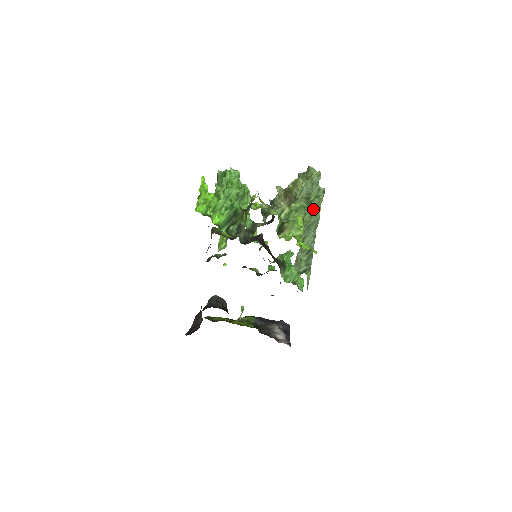
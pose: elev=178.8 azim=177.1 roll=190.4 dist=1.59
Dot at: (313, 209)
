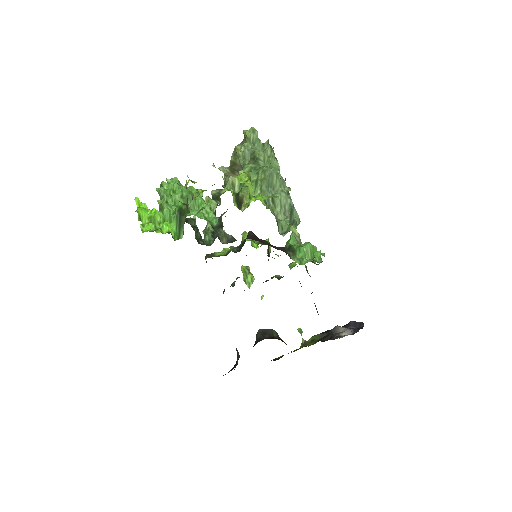
Dot at: (264, 164)
